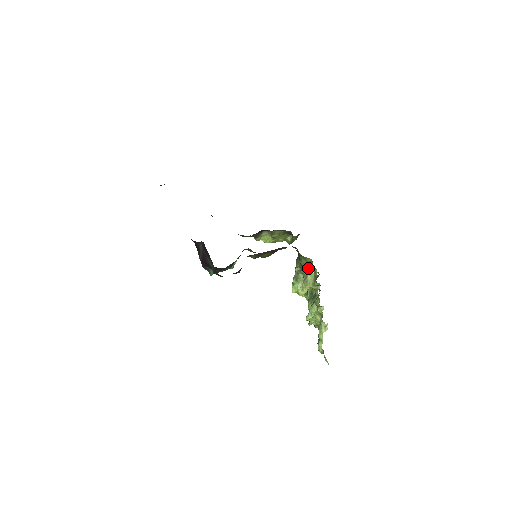
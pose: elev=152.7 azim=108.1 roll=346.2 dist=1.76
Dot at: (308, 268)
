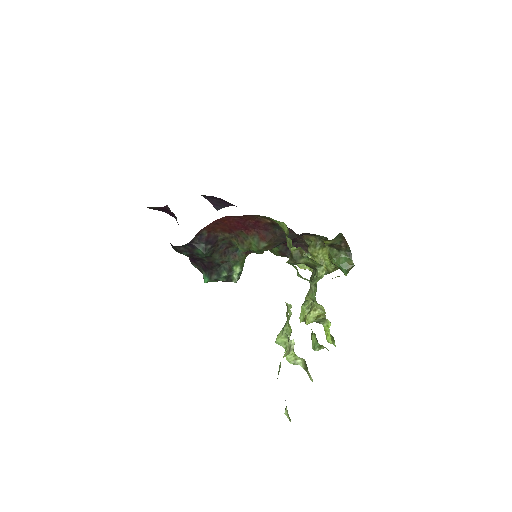
Dot at: (317, 269)
